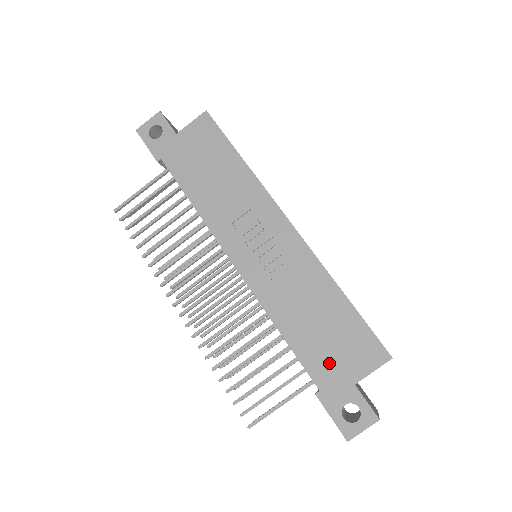
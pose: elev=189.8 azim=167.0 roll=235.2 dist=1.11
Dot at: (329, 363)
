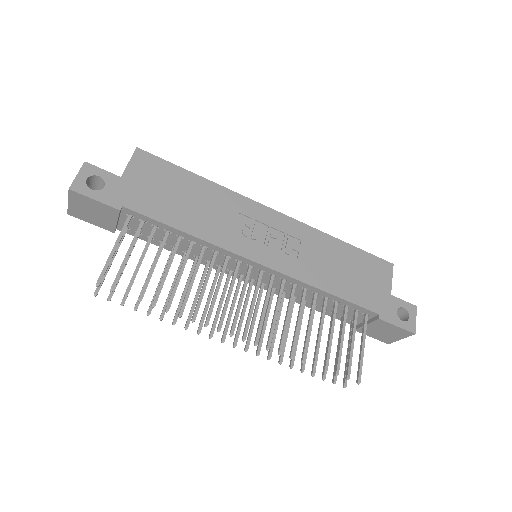
Dot at: (370, 292)
